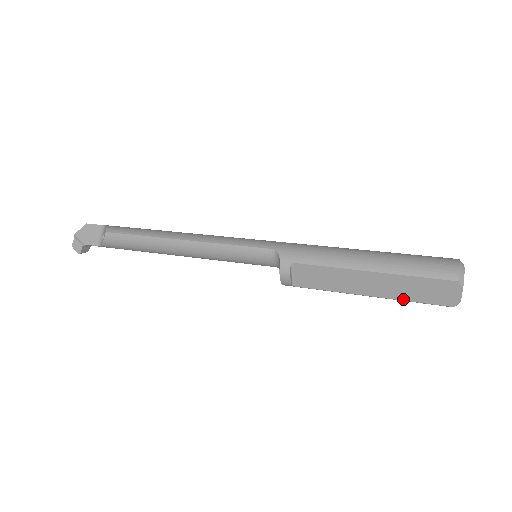
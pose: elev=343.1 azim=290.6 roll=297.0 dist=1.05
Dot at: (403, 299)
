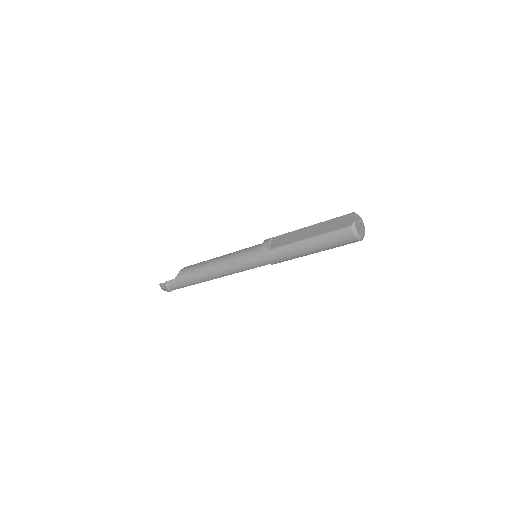
Dot at: (325, 233)
